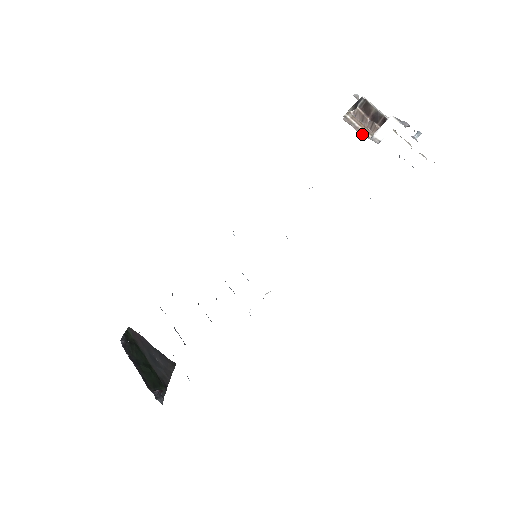
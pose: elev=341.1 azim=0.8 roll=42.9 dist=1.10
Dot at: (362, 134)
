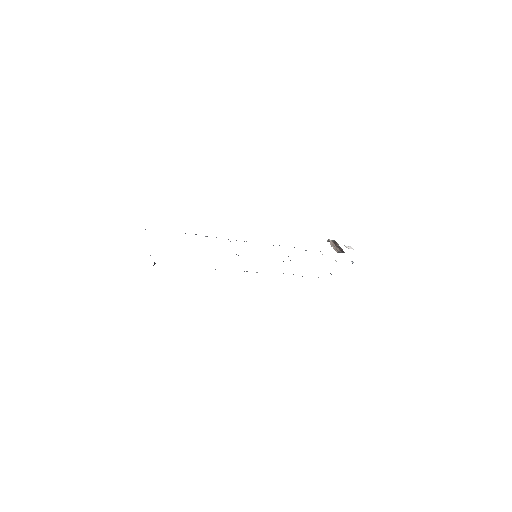
Dot at: (334, 247)
